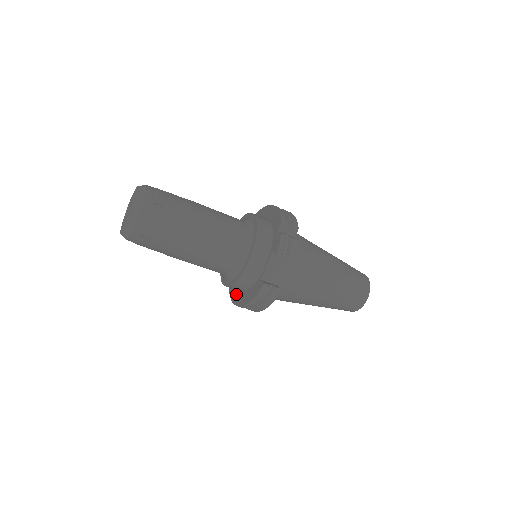
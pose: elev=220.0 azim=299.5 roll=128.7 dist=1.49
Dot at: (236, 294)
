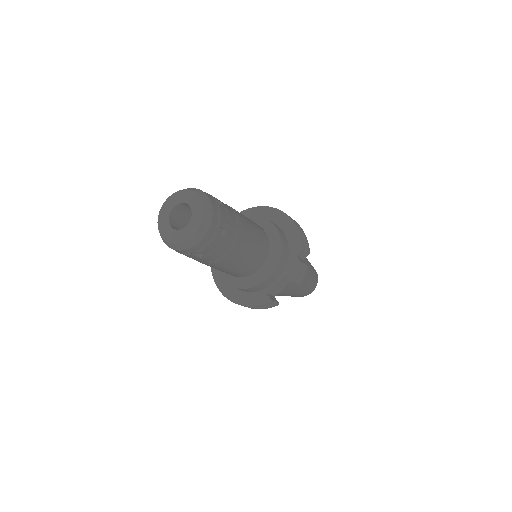
Dot at: (225, 283)
